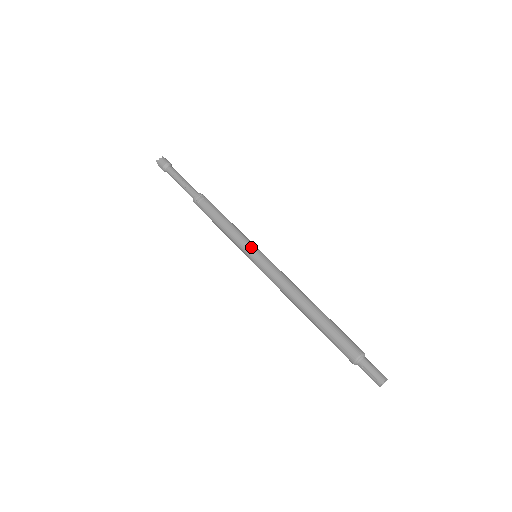
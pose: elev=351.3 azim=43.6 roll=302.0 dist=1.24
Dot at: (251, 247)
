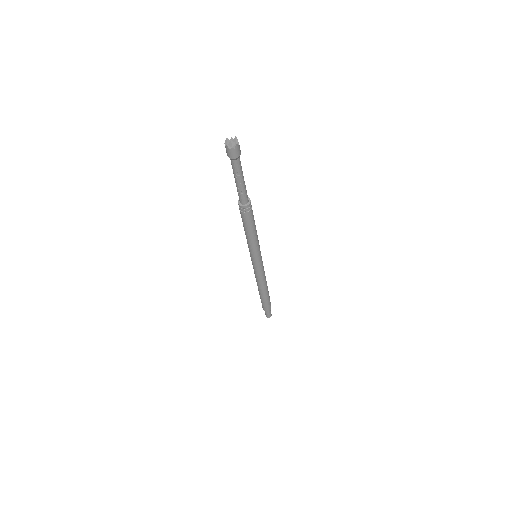
Dot at: (257, 257)
